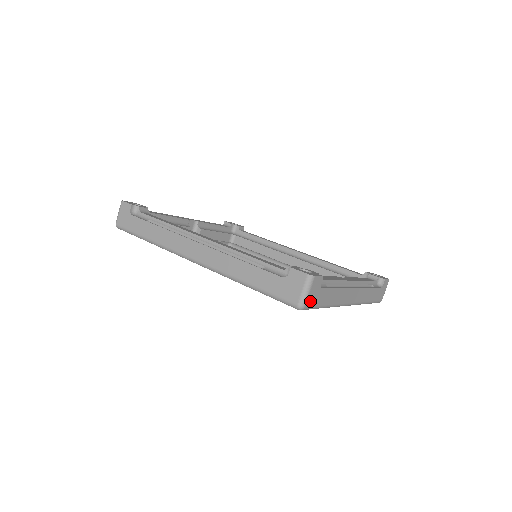
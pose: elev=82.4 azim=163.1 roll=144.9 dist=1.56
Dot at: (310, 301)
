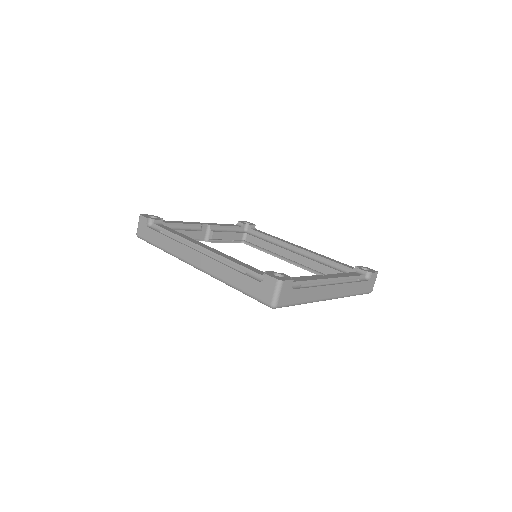
Dot at: (282, 301)
